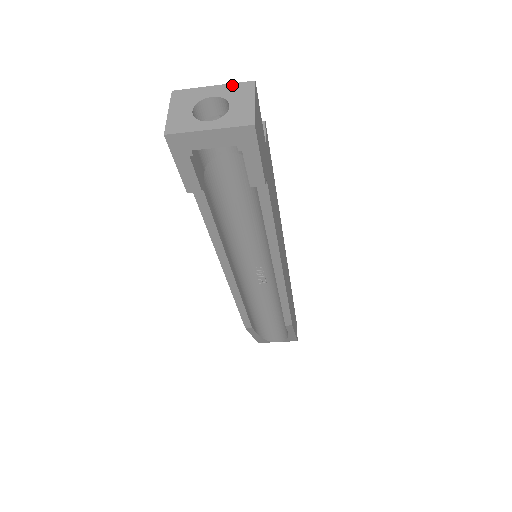
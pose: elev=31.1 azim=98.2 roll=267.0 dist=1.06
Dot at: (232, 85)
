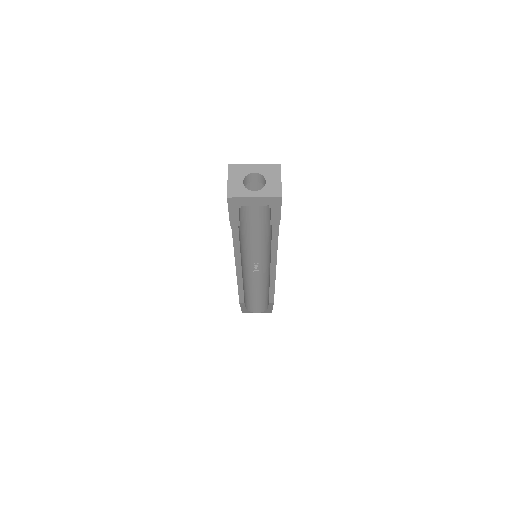
Dot at: (266, 165)
